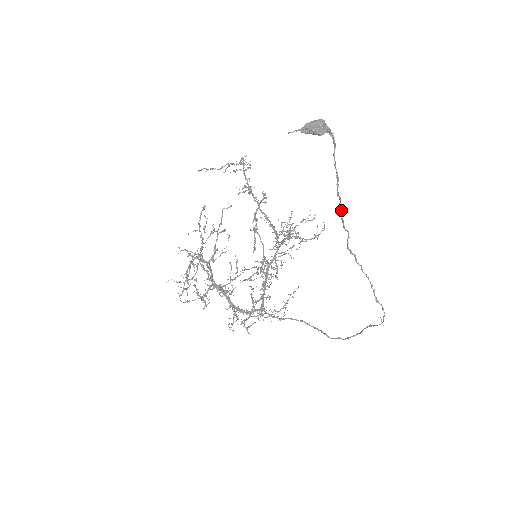
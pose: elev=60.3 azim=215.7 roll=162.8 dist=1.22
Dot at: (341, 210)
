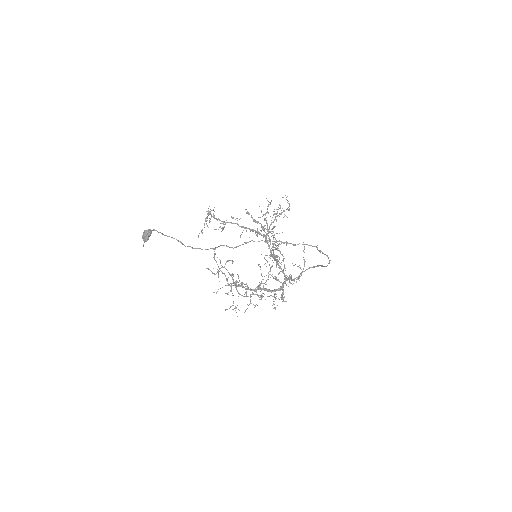
Dot at: occluded
